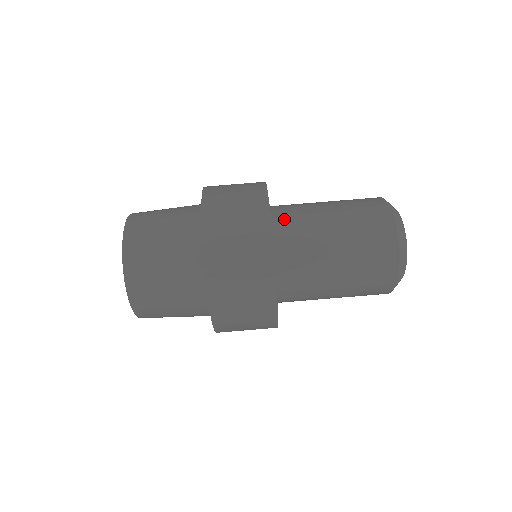
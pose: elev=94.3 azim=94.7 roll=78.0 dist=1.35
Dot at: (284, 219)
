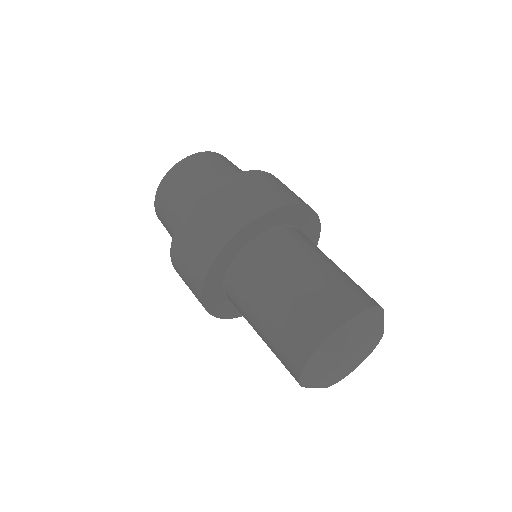
Dot at: (275, 240)
